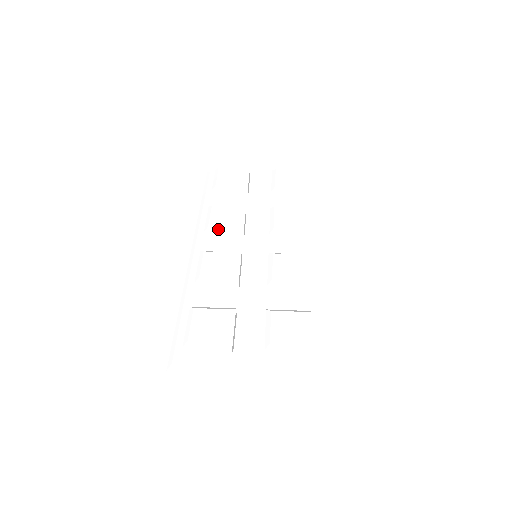
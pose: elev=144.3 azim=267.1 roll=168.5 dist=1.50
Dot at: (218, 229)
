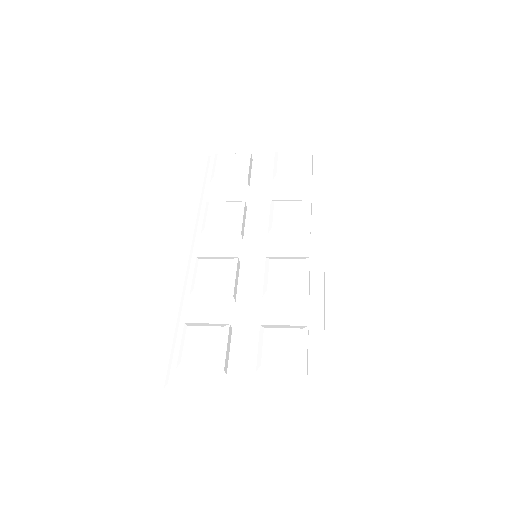
Dot at: (215, 231)
